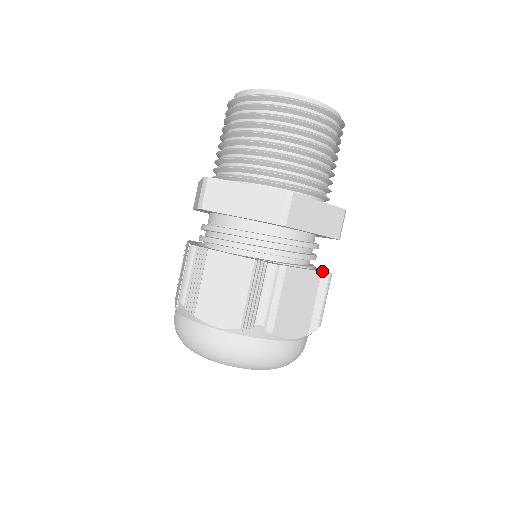
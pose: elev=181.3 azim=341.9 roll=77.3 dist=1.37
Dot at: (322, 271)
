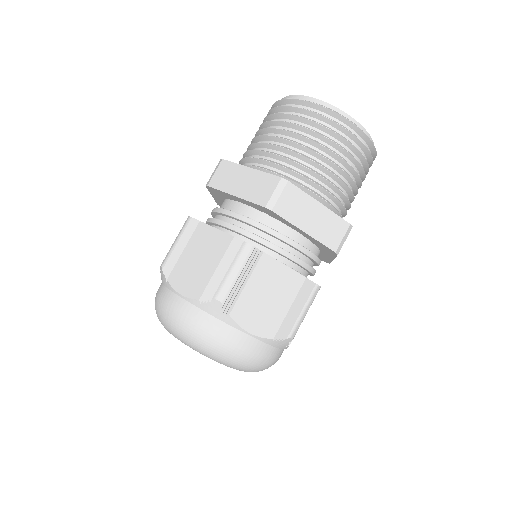
Dot at: occluded
